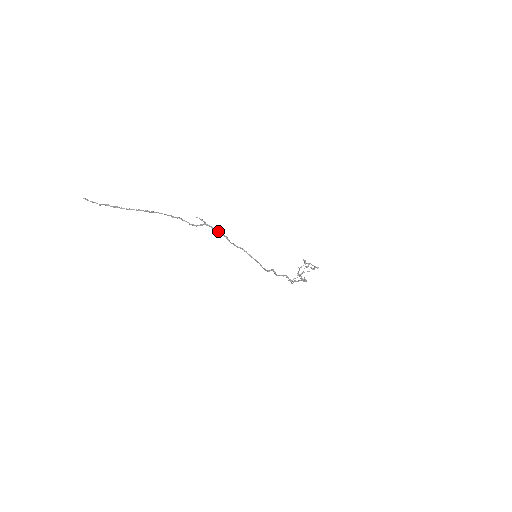
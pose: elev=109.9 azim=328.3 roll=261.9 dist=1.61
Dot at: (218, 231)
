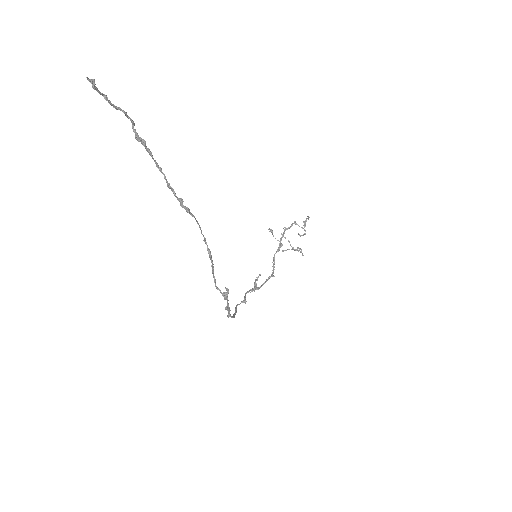
Dot at: (229, 308)
